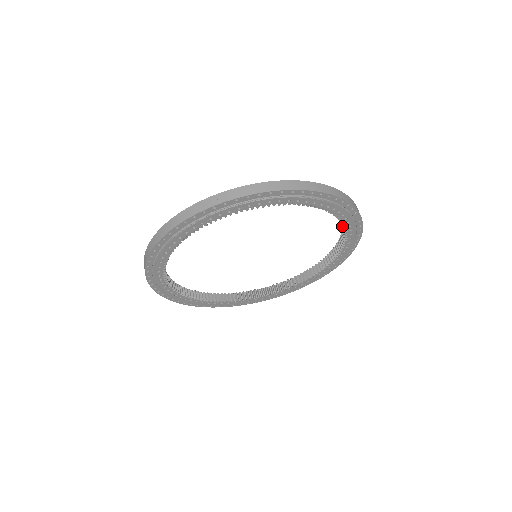
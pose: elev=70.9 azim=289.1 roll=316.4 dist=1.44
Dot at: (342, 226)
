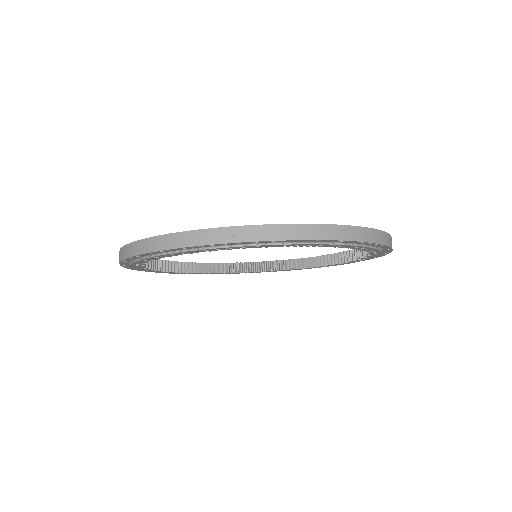
Dot at: occluded
